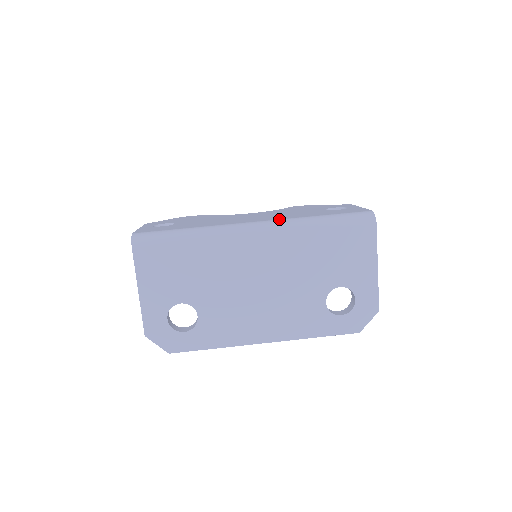
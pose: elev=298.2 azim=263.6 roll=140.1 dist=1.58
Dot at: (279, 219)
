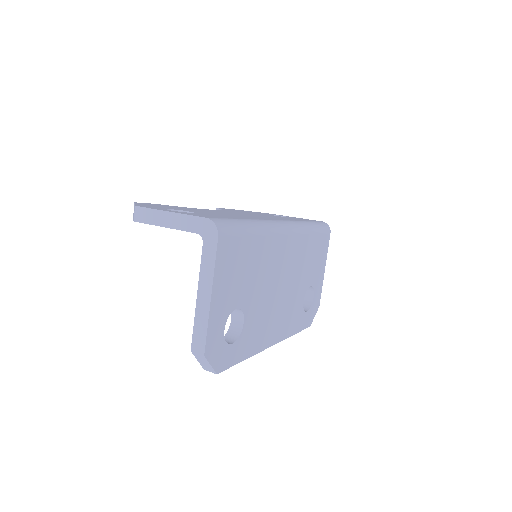
Dot at: (290, 220)
